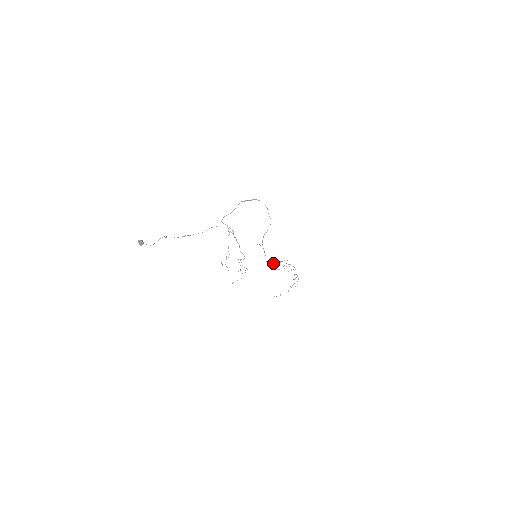
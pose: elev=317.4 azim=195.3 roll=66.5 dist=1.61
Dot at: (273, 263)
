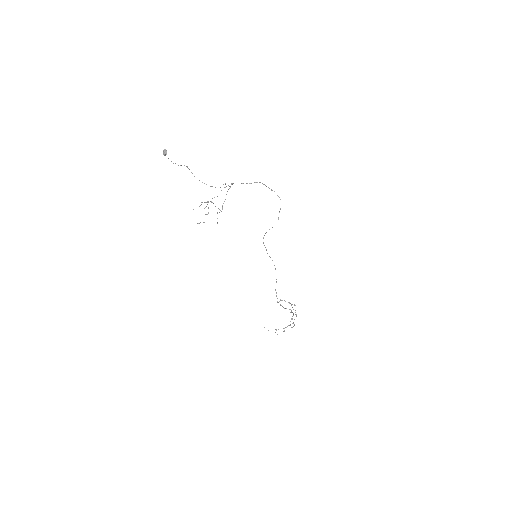
Dot at: occluded
